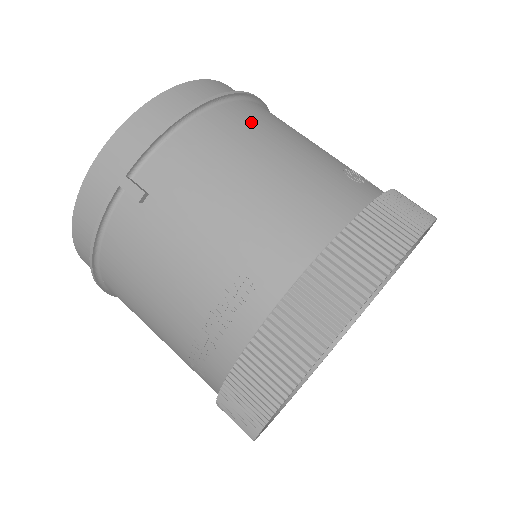
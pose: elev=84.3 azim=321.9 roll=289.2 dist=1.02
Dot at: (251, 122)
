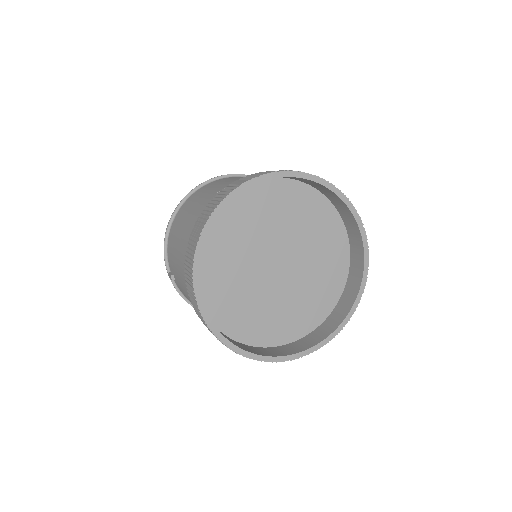
Dot at: (184, 209)
